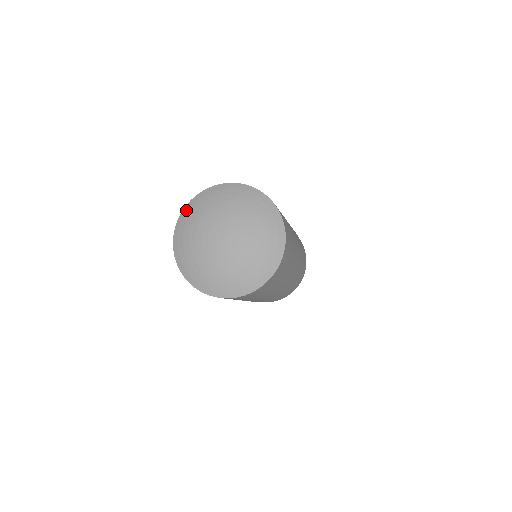
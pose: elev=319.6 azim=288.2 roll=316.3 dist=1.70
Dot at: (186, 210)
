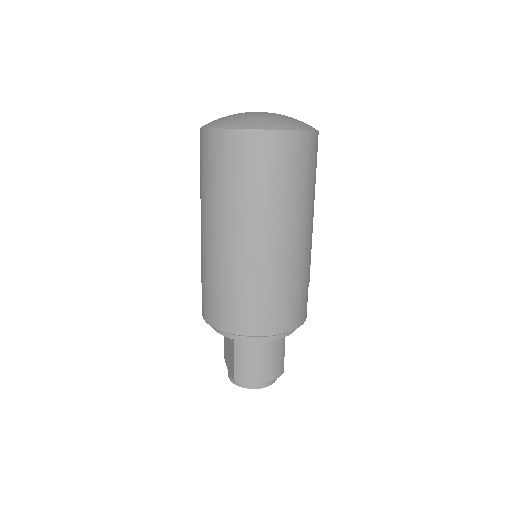
Dot at: occluded
